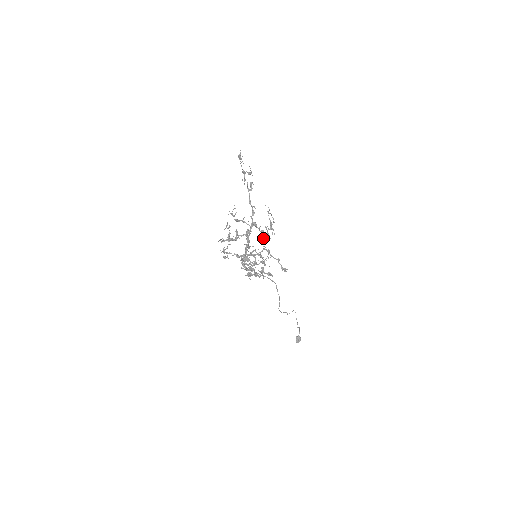
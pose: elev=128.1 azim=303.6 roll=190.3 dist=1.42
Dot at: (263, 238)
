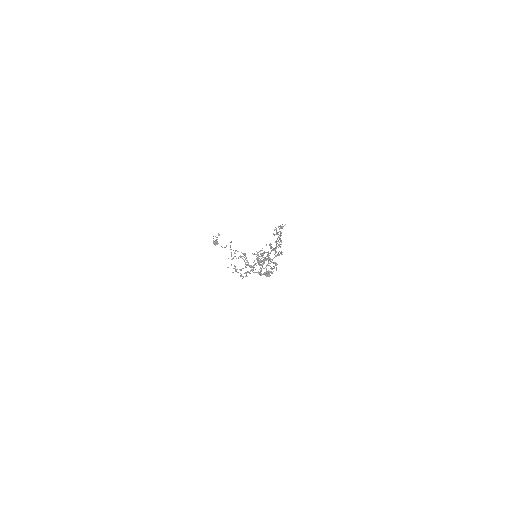
Dot at: occluded
